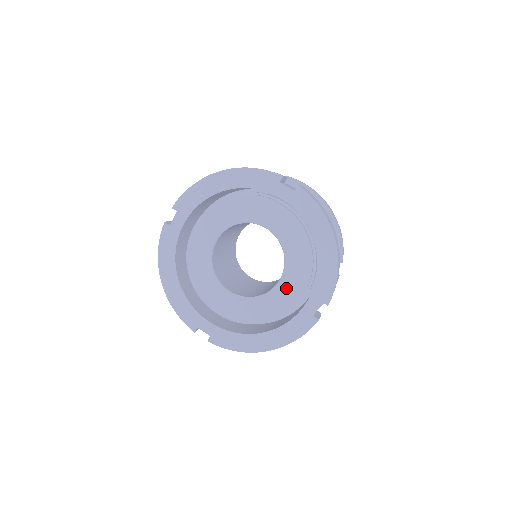
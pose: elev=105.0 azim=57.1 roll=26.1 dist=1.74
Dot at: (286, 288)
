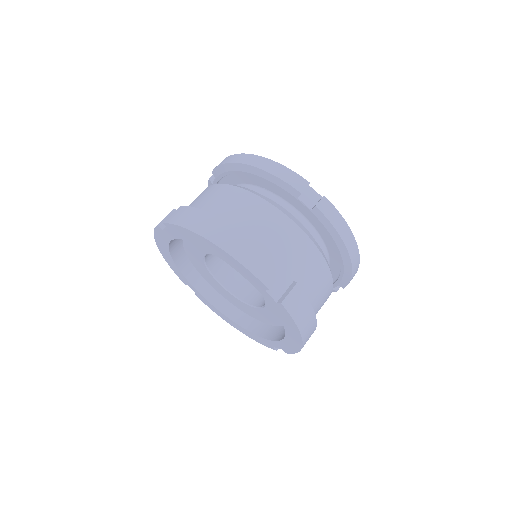
Dot at: (262, 314)
